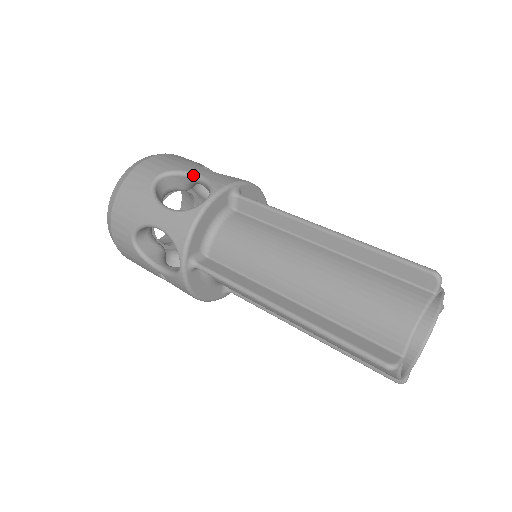
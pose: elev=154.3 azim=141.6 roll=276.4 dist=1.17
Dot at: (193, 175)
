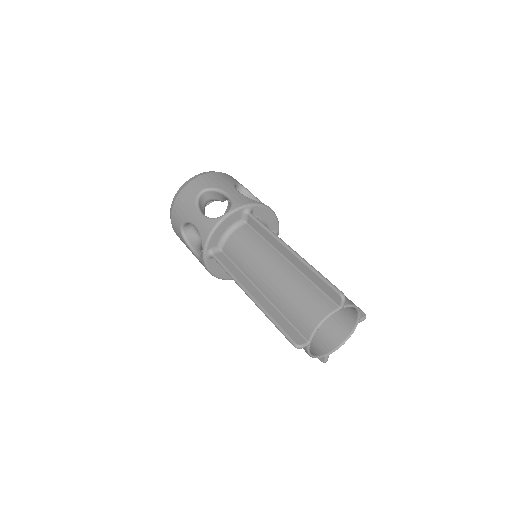
Dot at: (225, 193)
